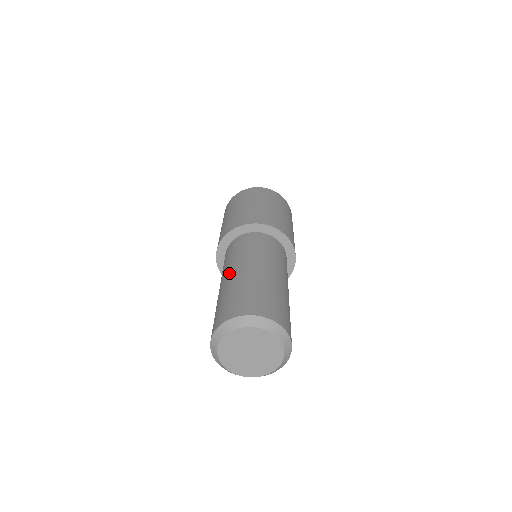
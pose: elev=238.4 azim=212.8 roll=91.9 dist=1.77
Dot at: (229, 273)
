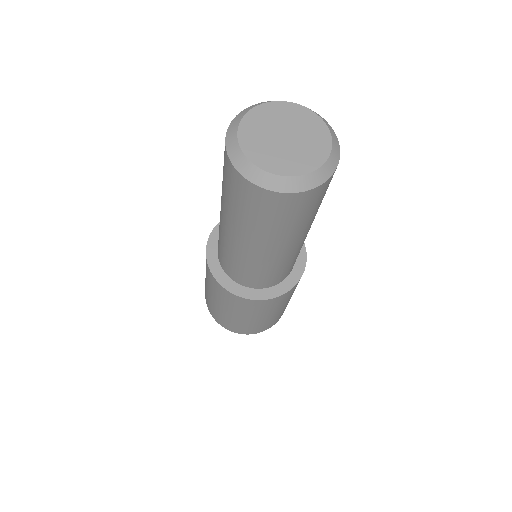
Dot at: occluded
